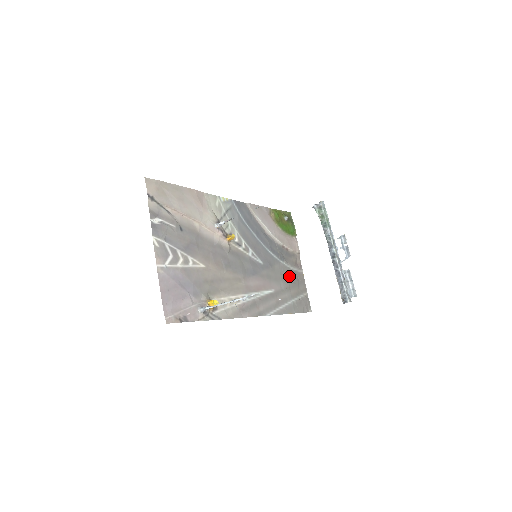
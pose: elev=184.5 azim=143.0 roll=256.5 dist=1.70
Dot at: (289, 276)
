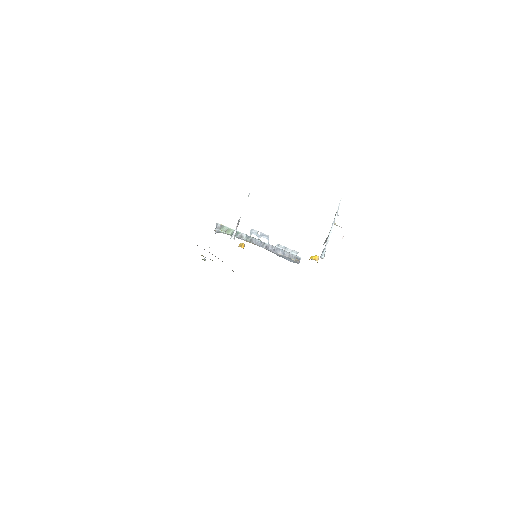
Dot at: occluded
